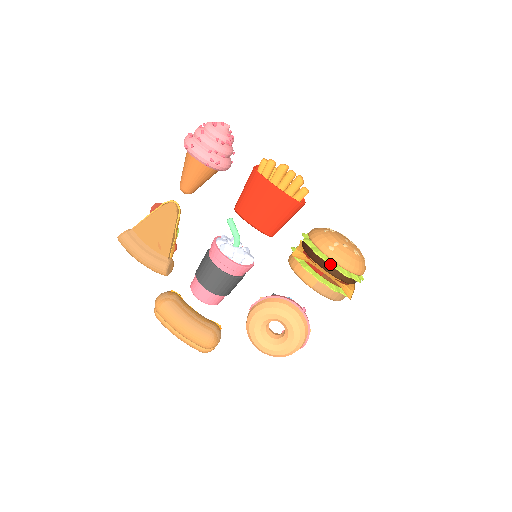
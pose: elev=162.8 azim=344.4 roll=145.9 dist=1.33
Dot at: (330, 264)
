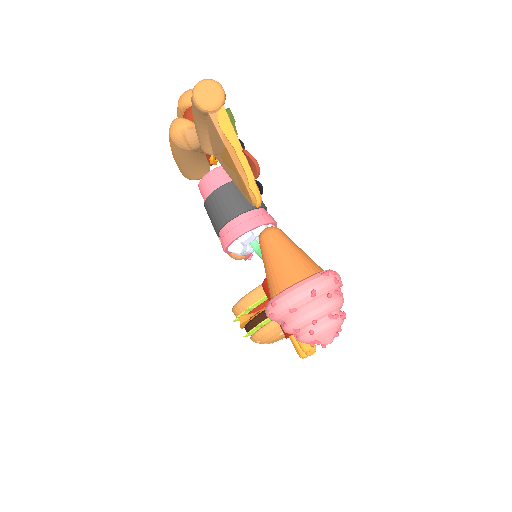
Dot at: occluded
